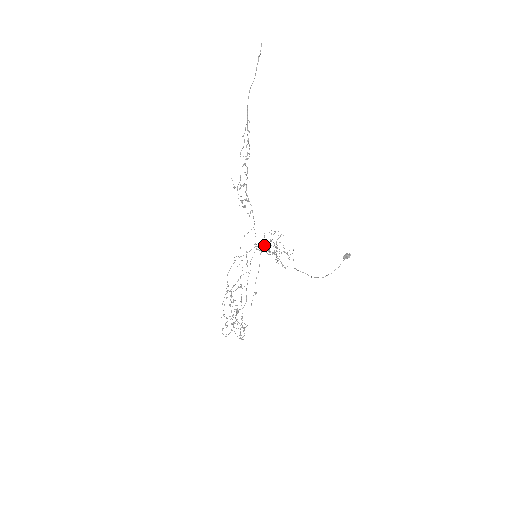
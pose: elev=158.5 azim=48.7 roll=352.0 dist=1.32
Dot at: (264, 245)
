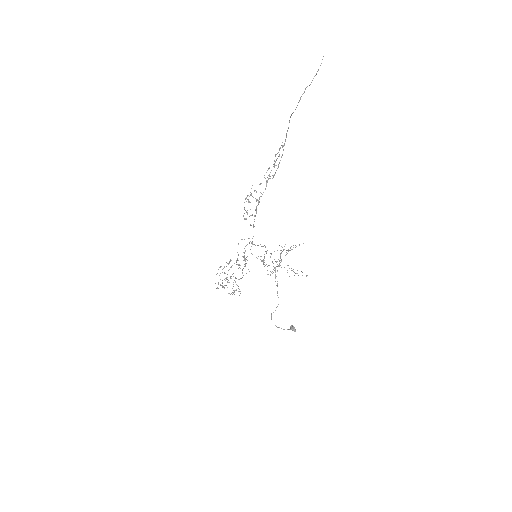
Dot at: occluded
